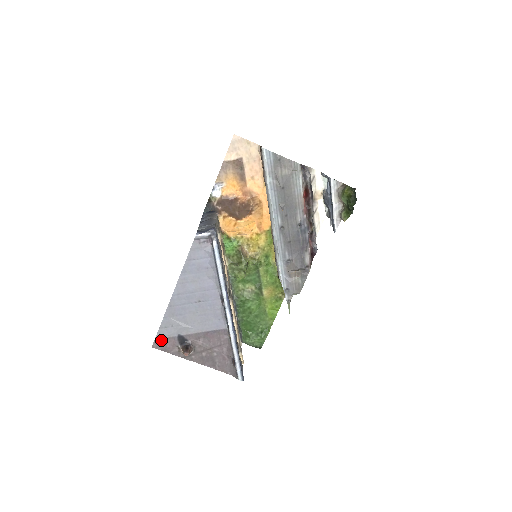
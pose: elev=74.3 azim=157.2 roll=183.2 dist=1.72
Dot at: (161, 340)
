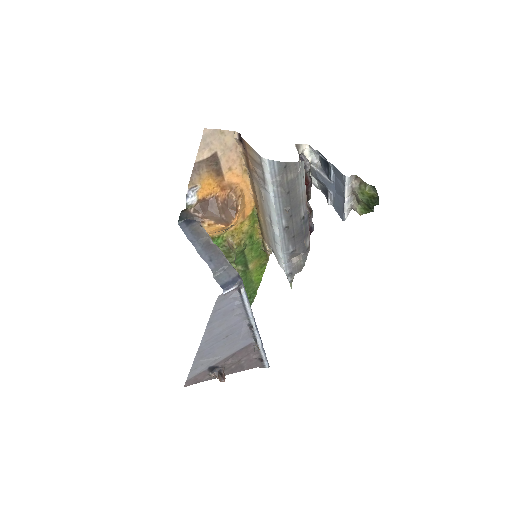
Dot at: (192, 378)
